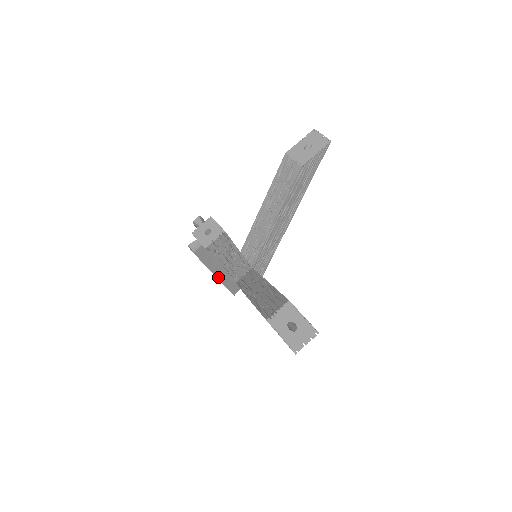
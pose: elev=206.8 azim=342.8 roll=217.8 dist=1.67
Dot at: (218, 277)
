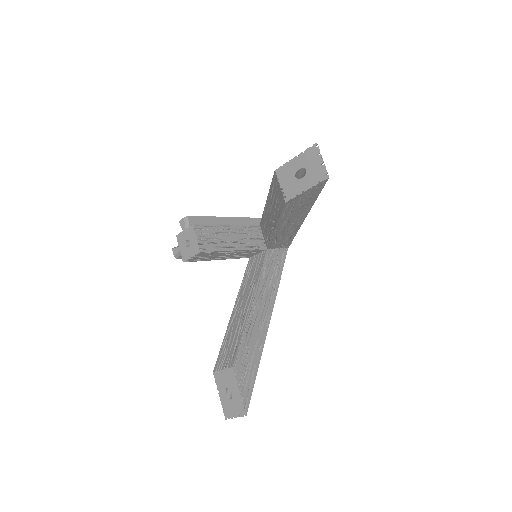
Dot at: occluded
